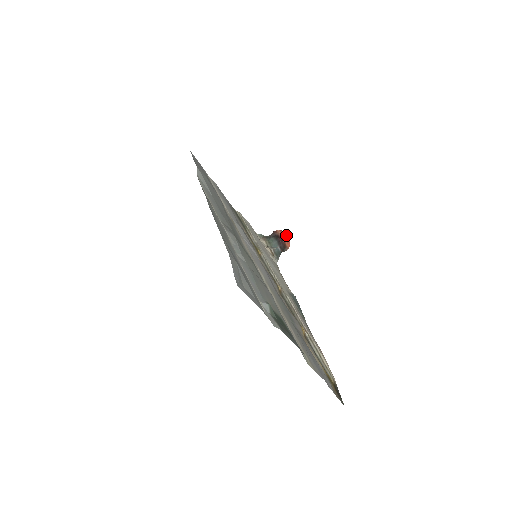
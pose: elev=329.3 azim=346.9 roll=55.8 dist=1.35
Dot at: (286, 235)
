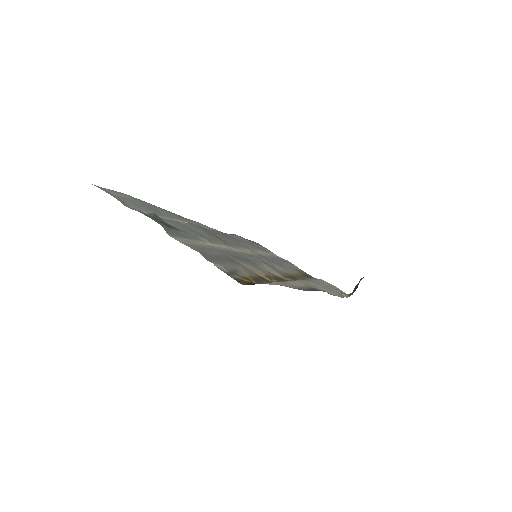
Dot at: occluded
